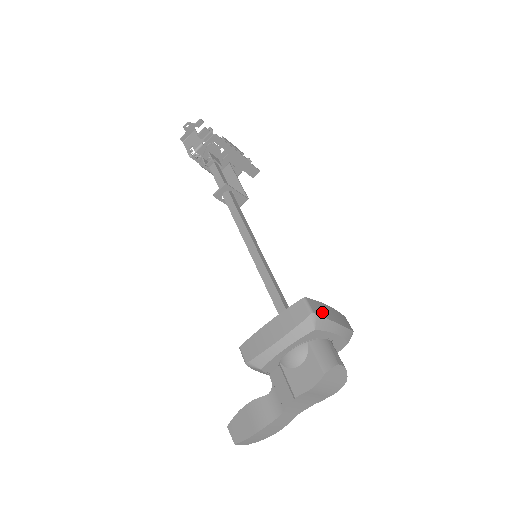
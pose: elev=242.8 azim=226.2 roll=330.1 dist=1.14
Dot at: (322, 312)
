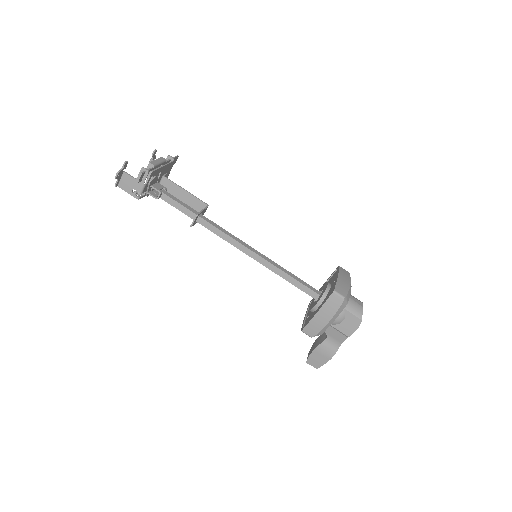
Dot at: (344, 289)
